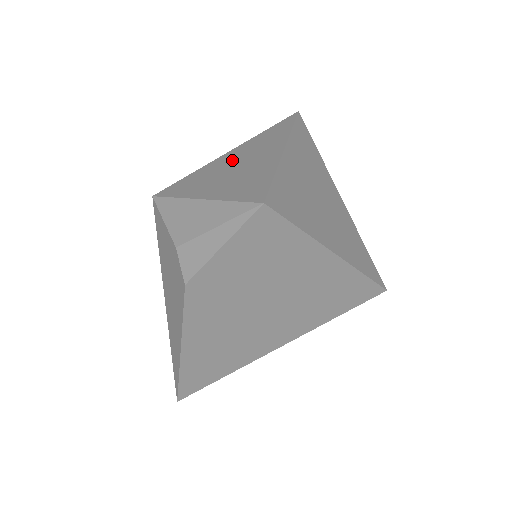
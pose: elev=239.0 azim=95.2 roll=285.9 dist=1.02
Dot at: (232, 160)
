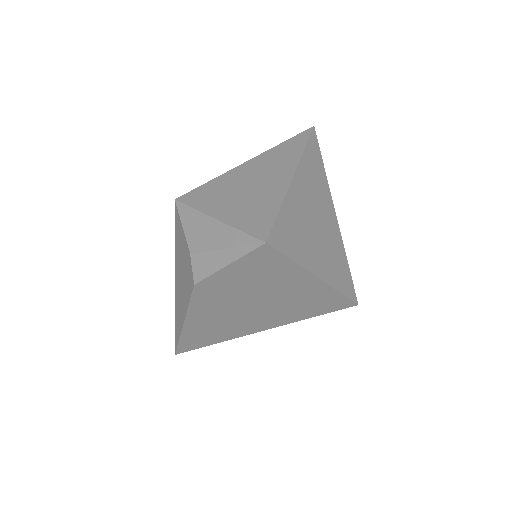
Dot at: (247, 176)
